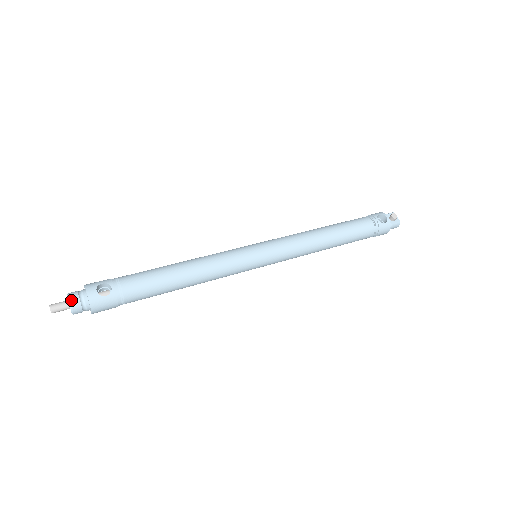
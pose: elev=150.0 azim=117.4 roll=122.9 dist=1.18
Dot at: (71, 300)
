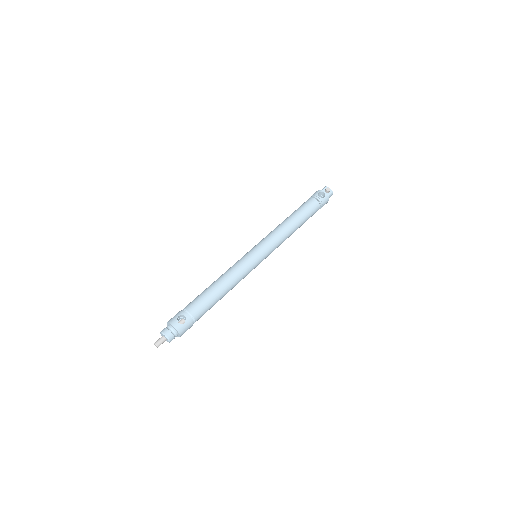
Dot at: (166, 335)
